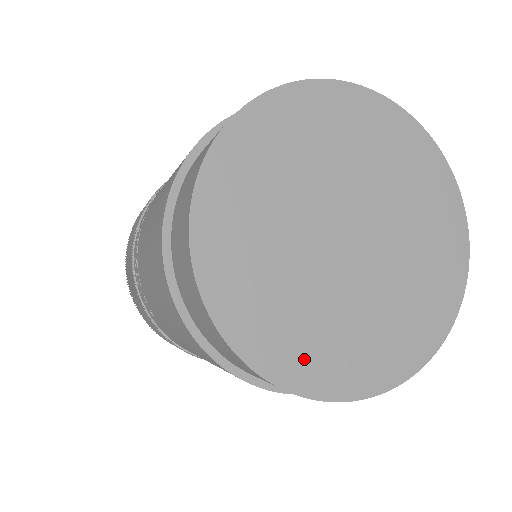
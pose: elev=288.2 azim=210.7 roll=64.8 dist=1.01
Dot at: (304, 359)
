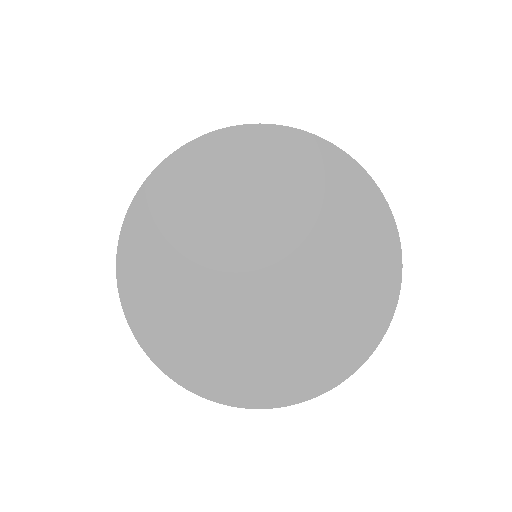
Dot at: (148, 292)
